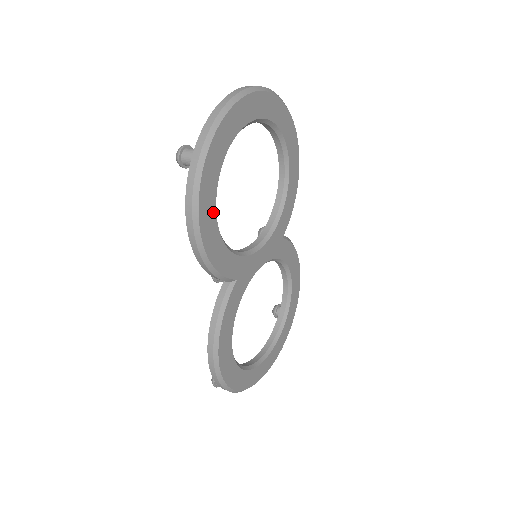
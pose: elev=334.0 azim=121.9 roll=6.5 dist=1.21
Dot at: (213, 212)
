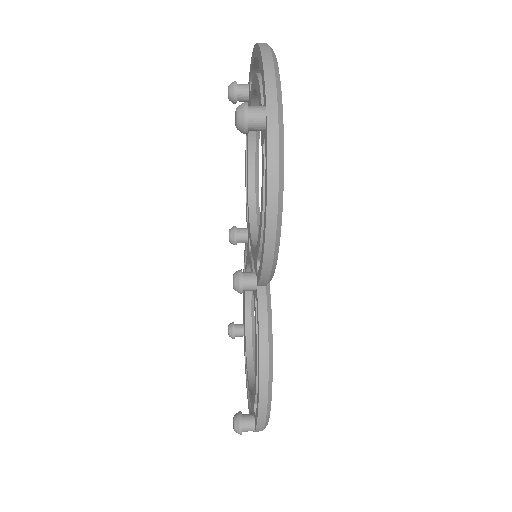
Dot at: occluded
